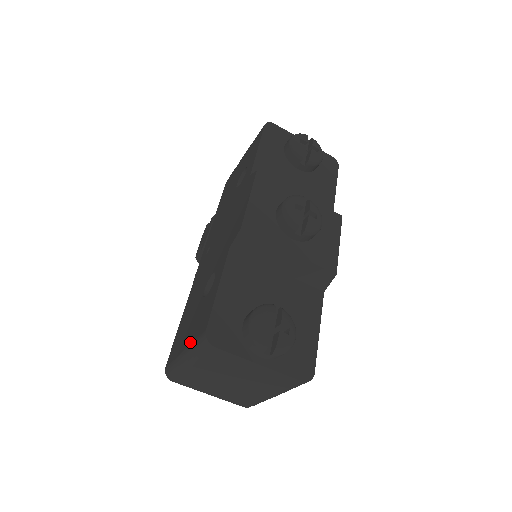
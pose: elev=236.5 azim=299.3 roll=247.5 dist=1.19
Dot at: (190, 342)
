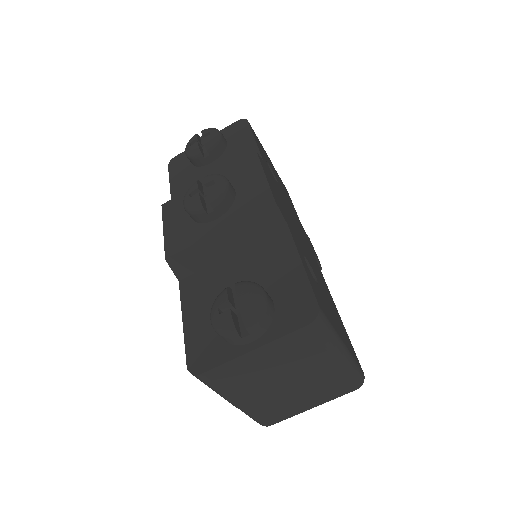
Dot at: occluded
